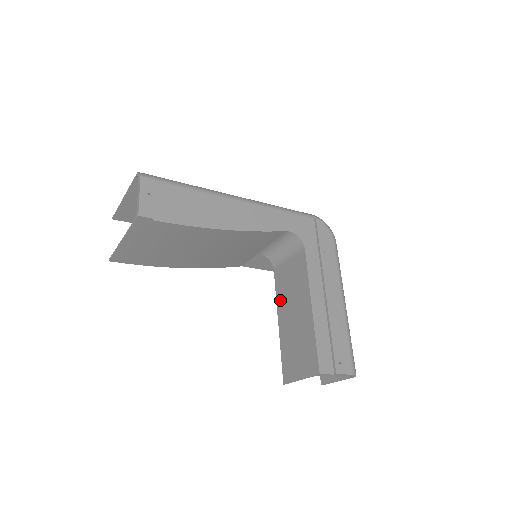
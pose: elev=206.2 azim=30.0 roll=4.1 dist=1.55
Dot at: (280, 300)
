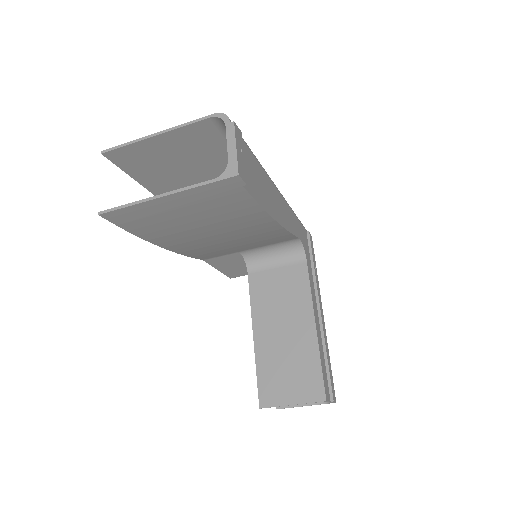
Dot at: (259, 310)
